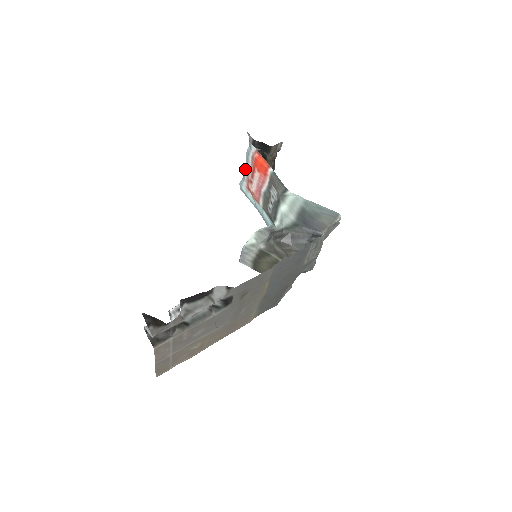
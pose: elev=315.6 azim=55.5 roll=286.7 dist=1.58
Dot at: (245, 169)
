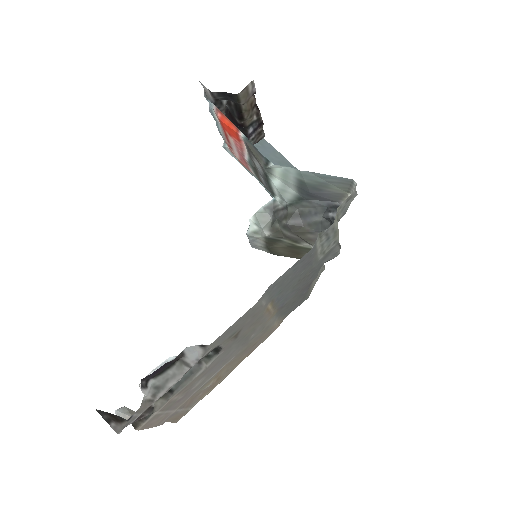
Dot at: (219, 130)
